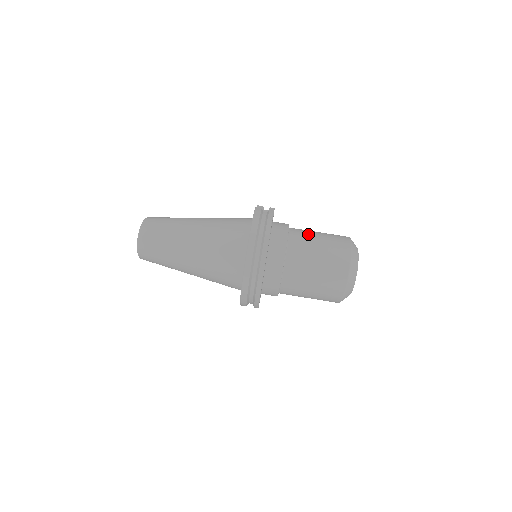
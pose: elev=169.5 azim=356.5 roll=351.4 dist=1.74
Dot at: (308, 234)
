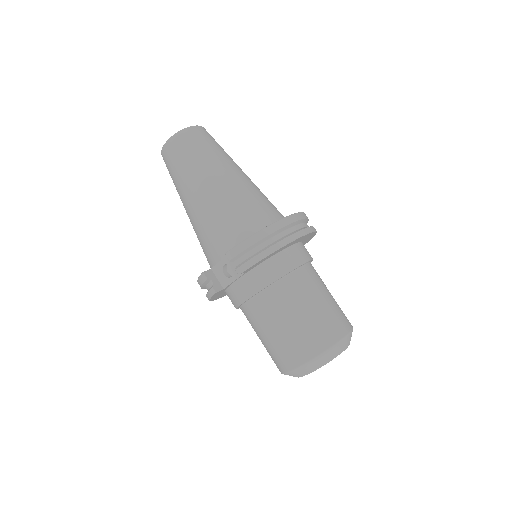
Dot at: occluded
